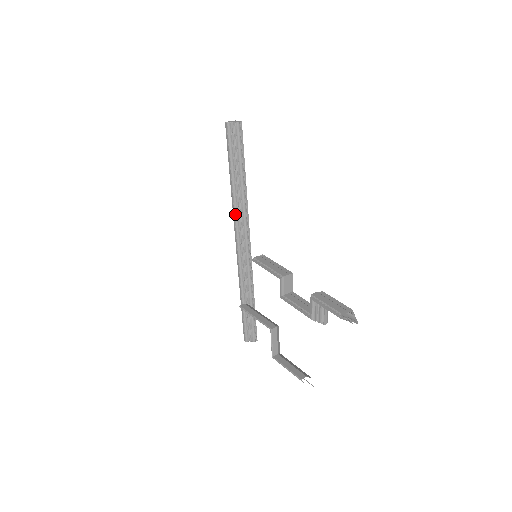
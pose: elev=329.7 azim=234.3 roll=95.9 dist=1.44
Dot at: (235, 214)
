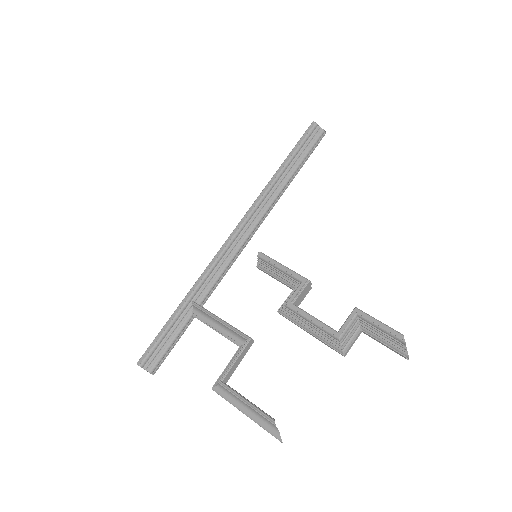
Dot at: (258, 202)
